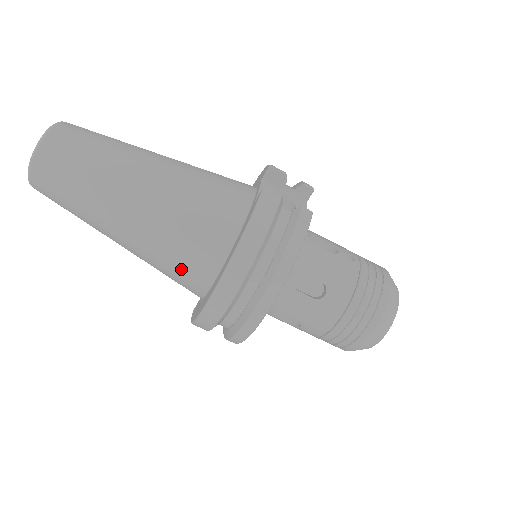
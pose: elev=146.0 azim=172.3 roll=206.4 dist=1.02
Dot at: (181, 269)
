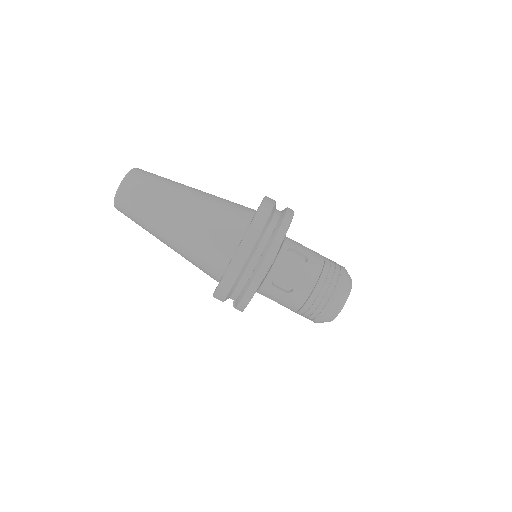
Dot at: (217, 239)
